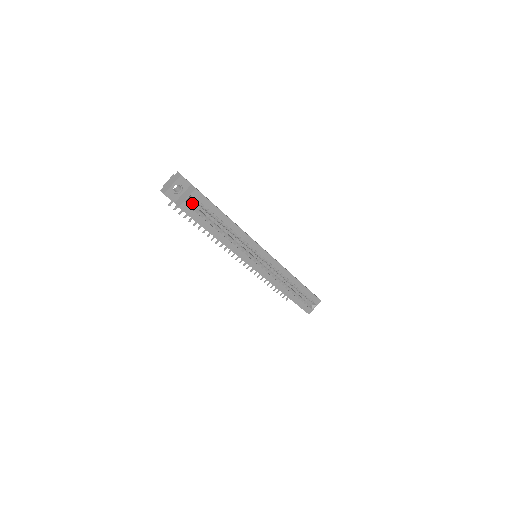
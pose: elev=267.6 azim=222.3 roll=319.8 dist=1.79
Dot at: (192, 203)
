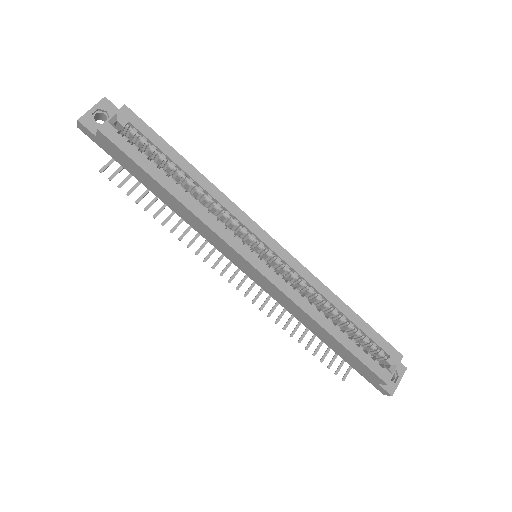
Dot at: occluded
